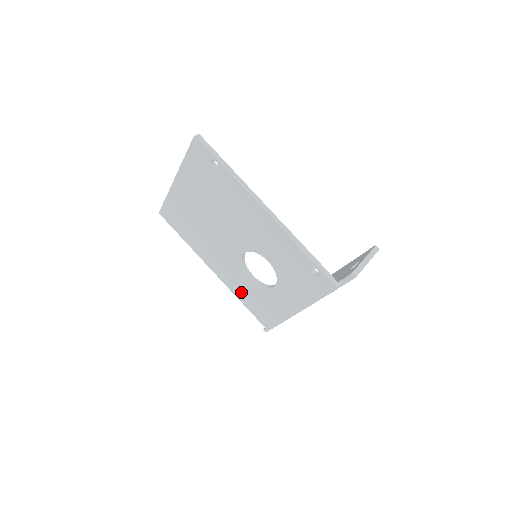
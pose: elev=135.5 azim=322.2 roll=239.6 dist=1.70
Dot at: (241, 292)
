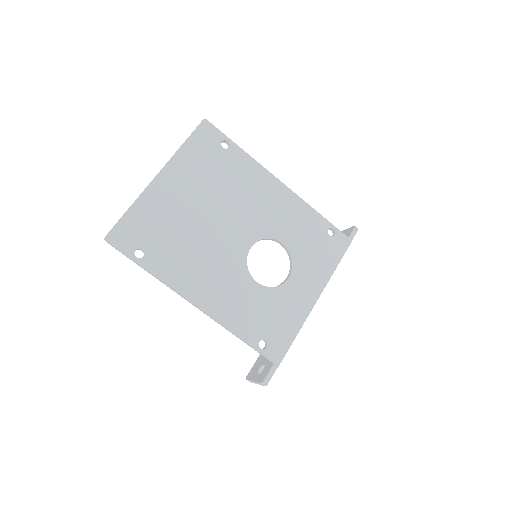
Dot at: (241, 317)
